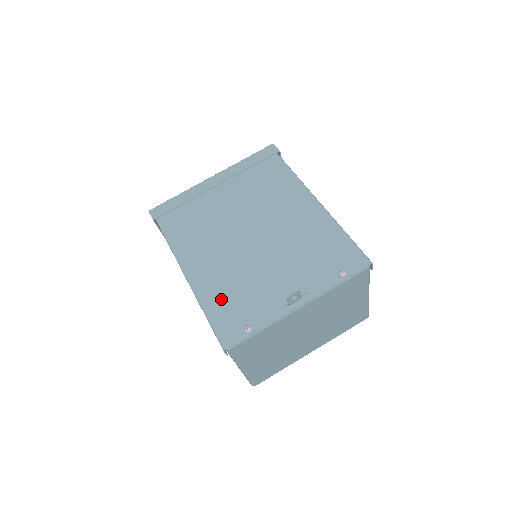
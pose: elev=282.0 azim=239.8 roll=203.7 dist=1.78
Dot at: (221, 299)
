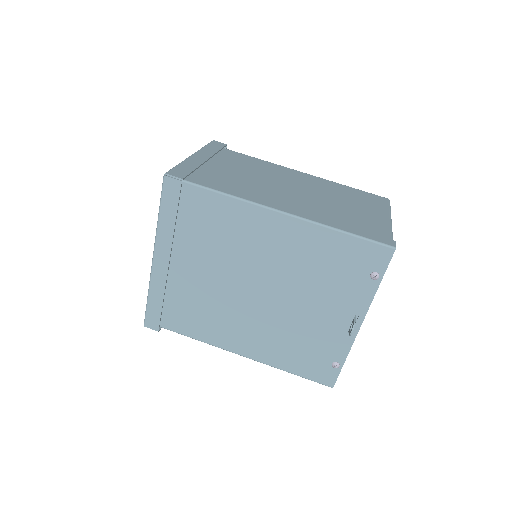
Dot at: (290, 357)
